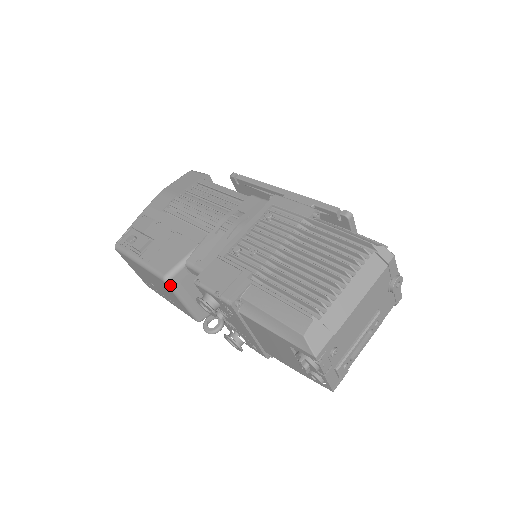
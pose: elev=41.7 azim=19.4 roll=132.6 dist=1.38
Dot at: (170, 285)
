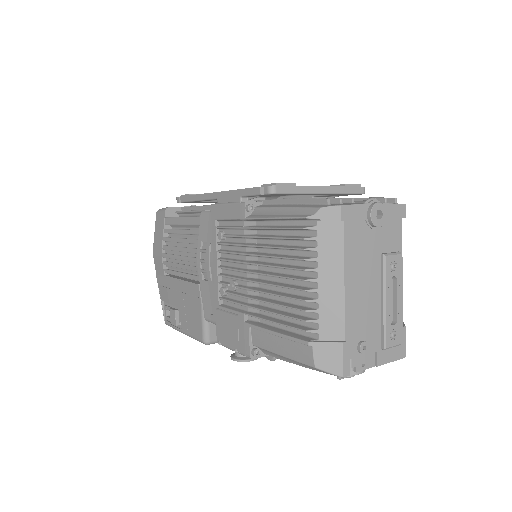
Dot at: (215, 342)
